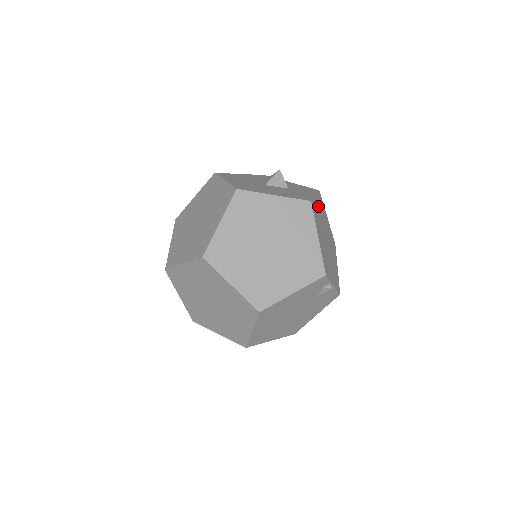
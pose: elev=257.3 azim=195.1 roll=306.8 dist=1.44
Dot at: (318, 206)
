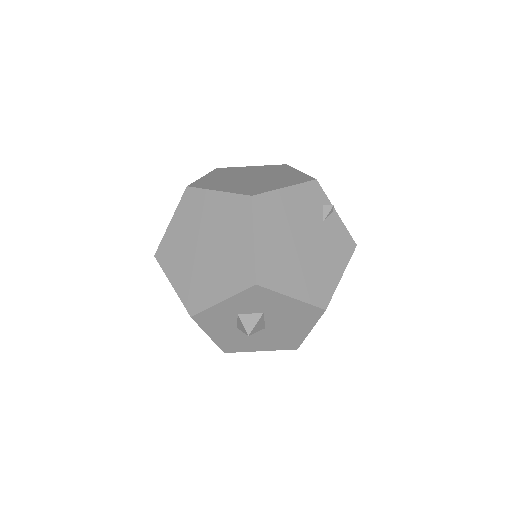
Dot at: occluded
